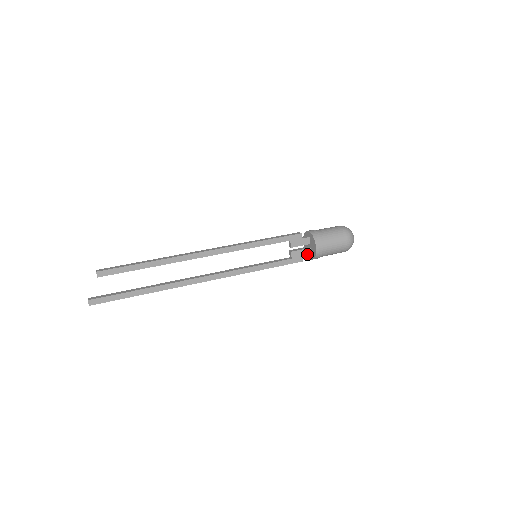
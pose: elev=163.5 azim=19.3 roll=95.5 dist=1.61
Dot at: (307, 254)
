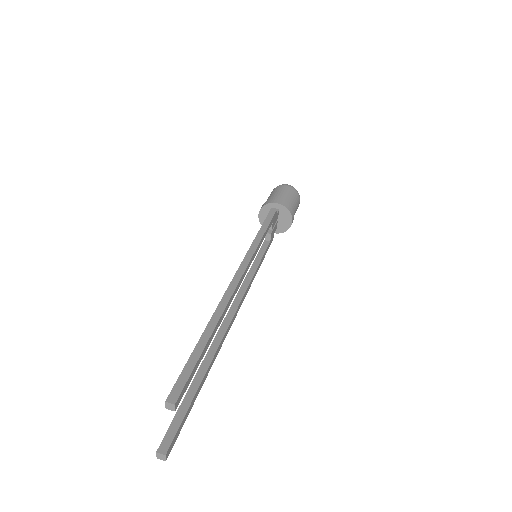
Dot at: (275, 229)
